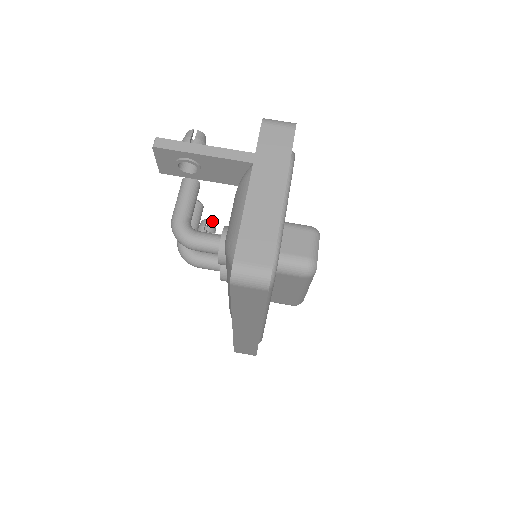
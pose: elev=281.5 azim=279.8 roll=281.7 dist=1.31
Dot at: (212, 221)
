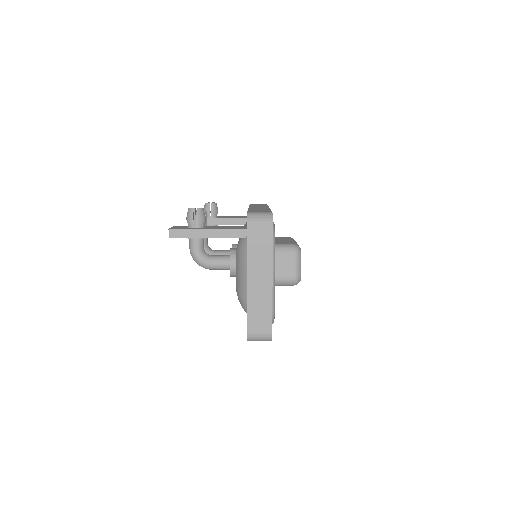
Dot at: (213, 203)
